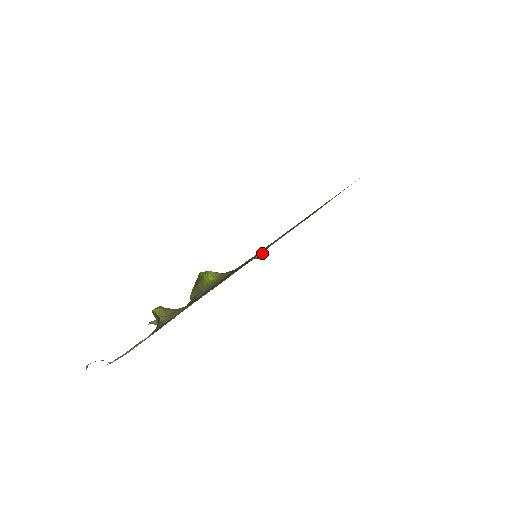
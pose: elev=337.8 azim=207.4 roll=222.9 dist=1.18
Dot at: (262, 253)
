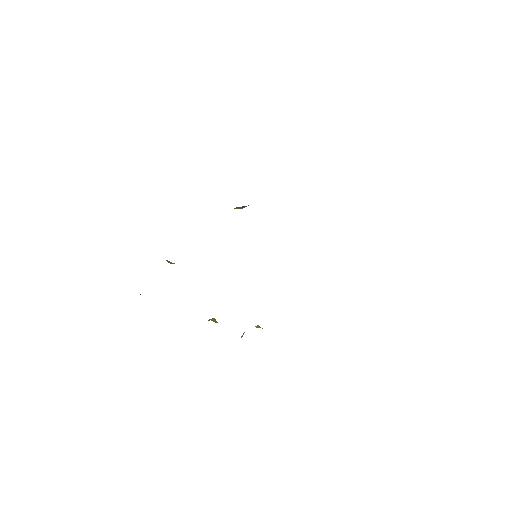
Dot at: (242, 208)
